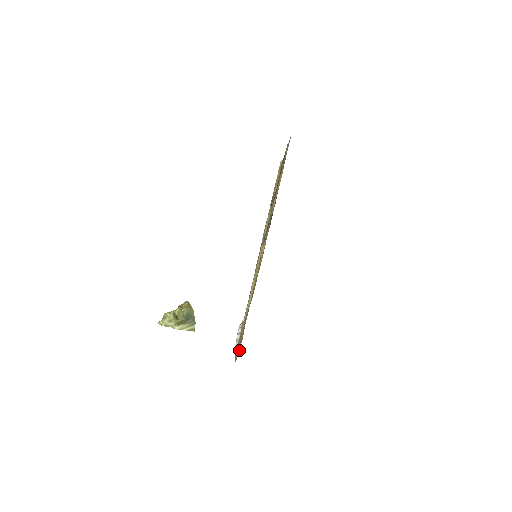
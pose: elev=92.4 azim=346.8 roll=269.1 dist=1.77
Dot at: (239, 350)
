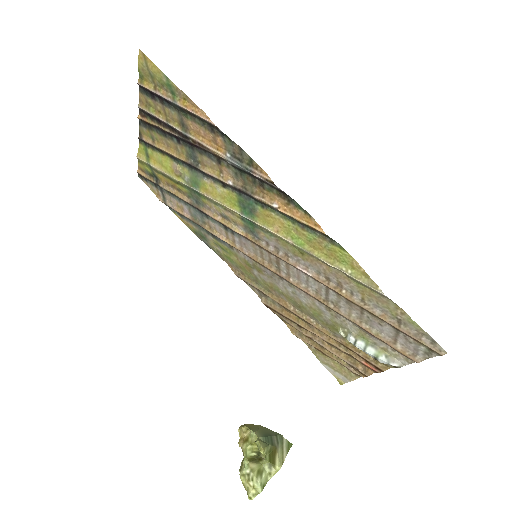
Dot at: (386, 367)
